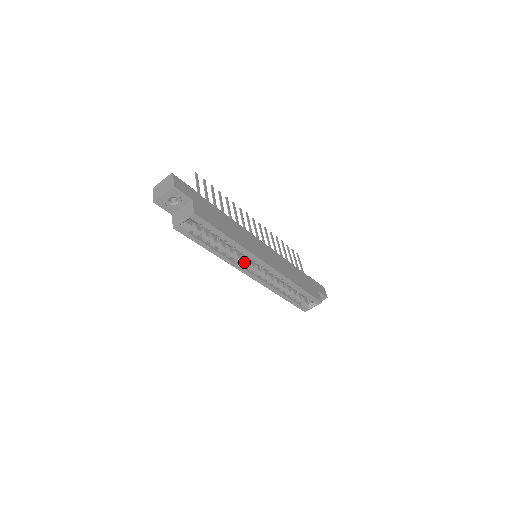
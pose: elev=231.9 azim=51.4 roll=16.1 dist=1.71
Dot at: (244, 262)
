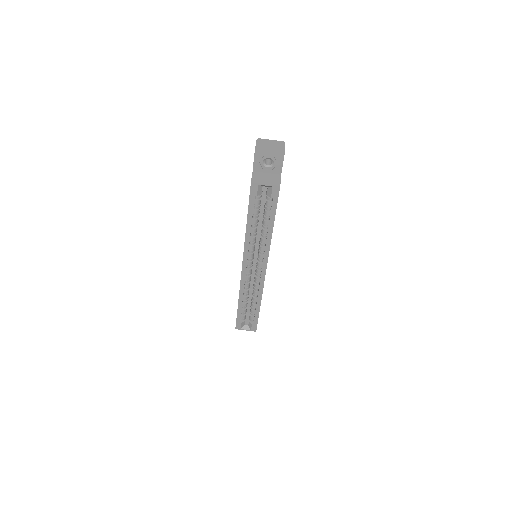
Dot at: (253, 253)
